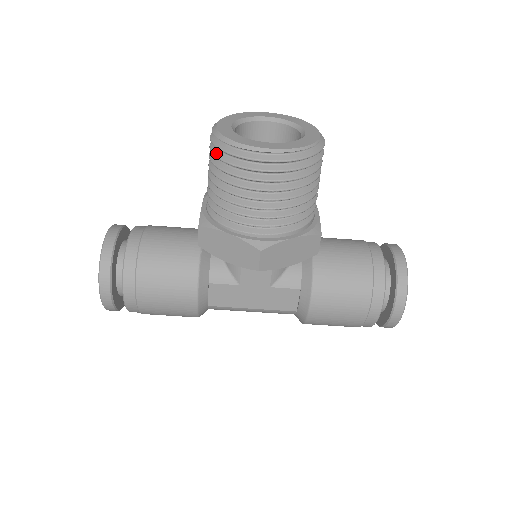
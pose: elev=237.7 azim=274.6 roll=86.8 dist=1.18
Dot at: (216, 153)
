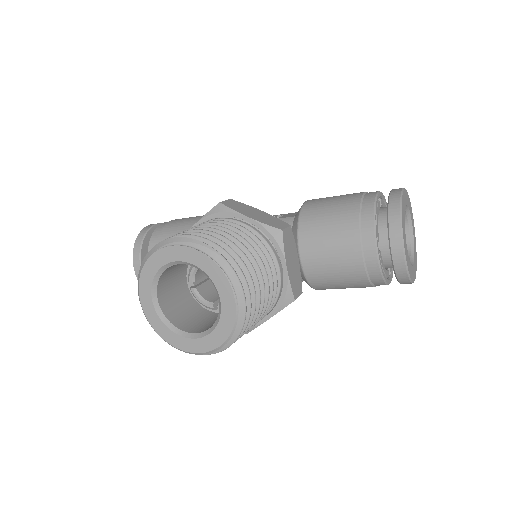
Dot at: occluded
